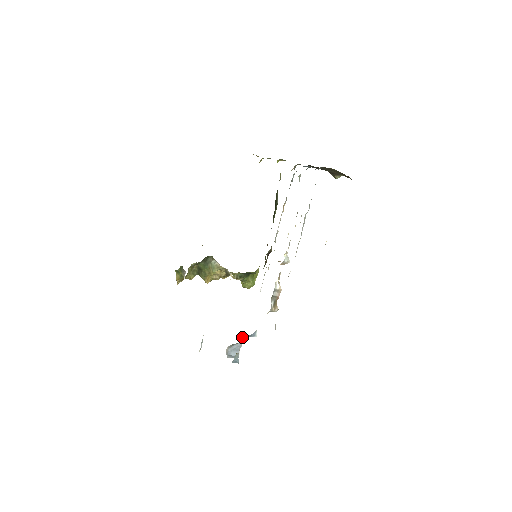
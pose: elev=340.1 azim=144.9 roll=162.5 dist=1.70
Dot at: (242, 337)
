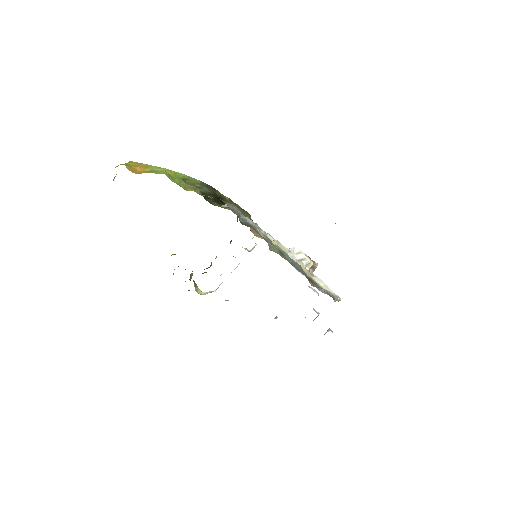
Dot at: occluded
